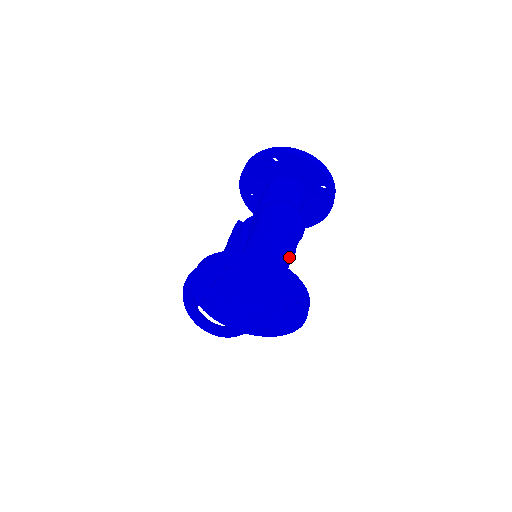
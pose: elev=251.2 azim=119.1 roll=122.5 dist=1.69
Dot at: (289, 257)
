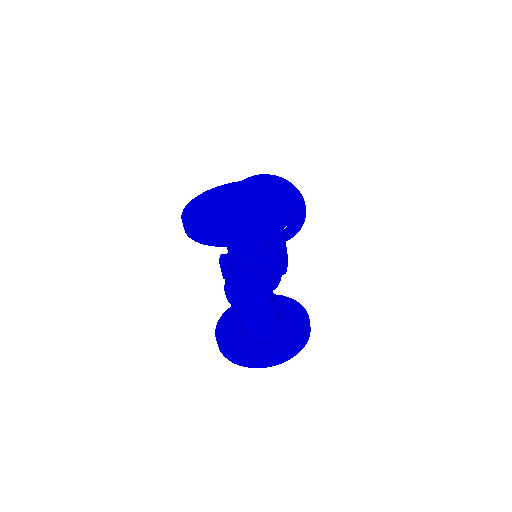
Dot at: (269, 318)
